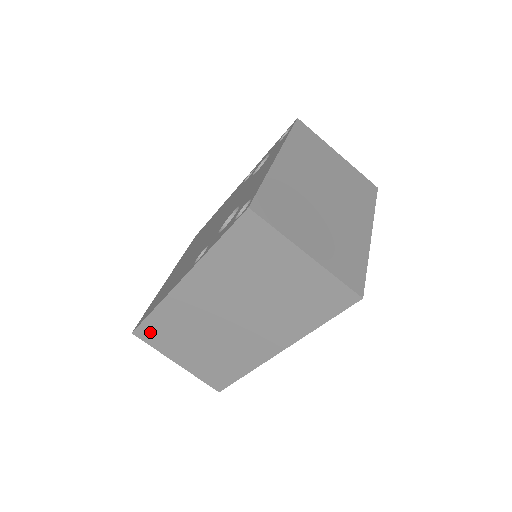
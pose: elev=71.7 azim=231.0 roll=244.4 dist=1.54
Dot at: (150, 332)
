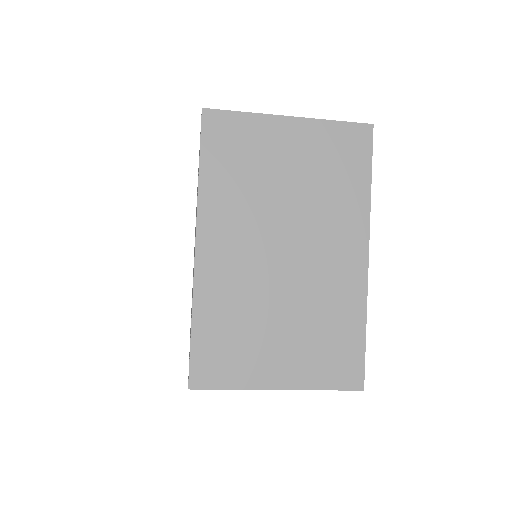
Dot at: occluded
